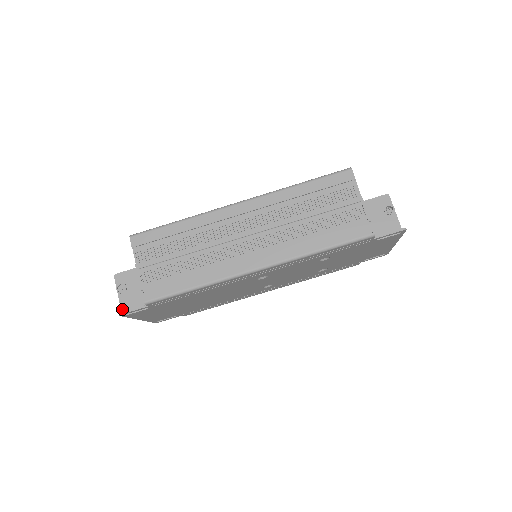
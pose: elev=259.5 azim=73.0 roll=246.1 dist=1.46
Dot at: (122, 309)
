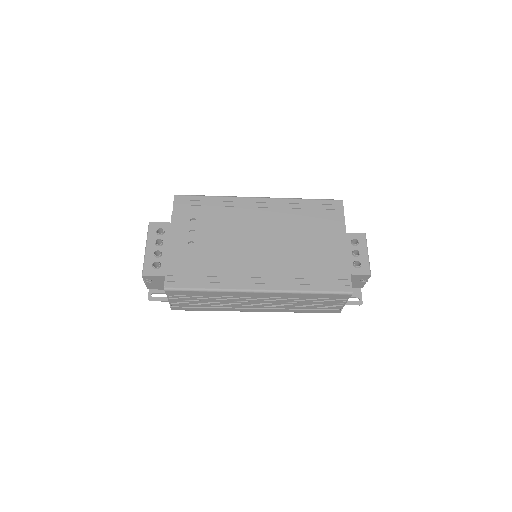
Dot at: (148, 287)
